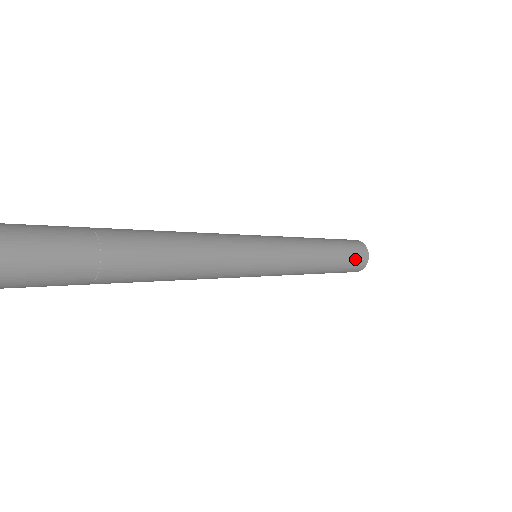
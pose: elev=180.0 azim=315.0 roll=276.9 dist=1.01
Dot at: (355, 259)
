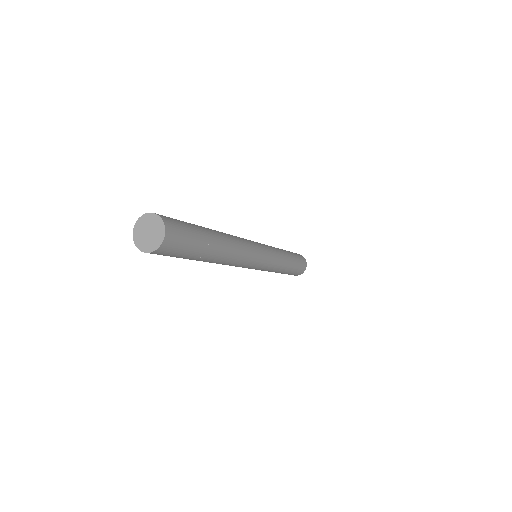
Dot at: (301, 265)
